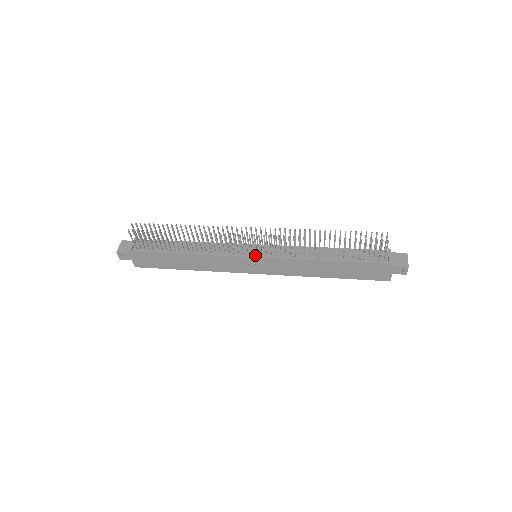
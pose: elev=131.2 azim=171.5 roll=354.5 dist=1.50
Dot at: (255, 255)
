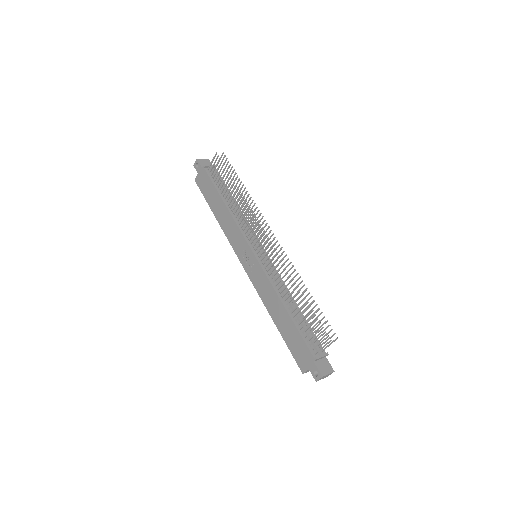
Dot at: (255, 253)
